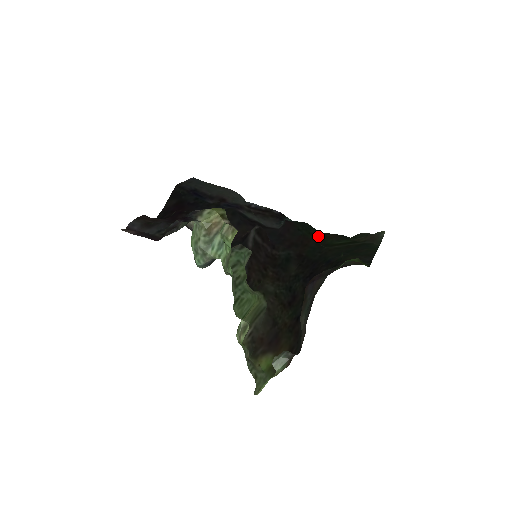
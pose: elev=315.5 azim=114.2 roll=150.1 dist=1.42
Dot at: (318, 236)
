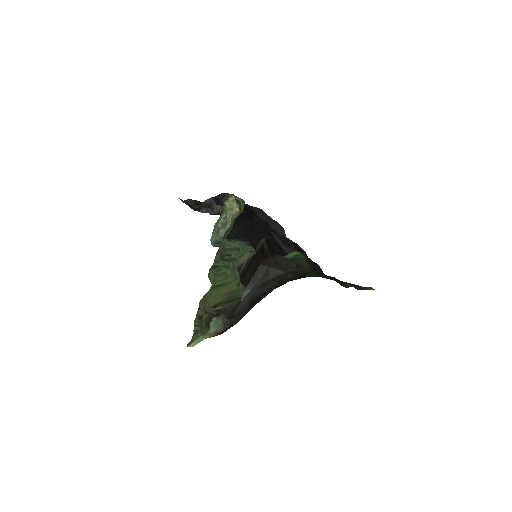
Dot at: occluded
